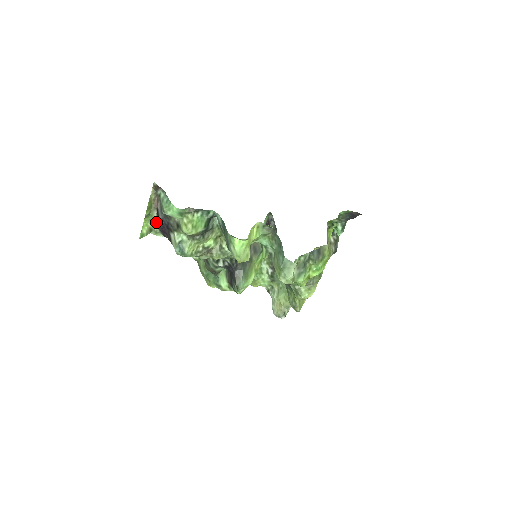
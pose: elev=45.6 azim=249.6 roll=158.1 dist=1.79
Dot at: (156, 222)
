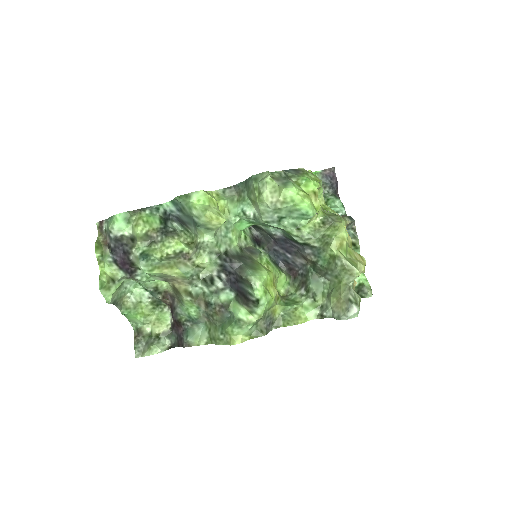
Dot at: (110, 256)
